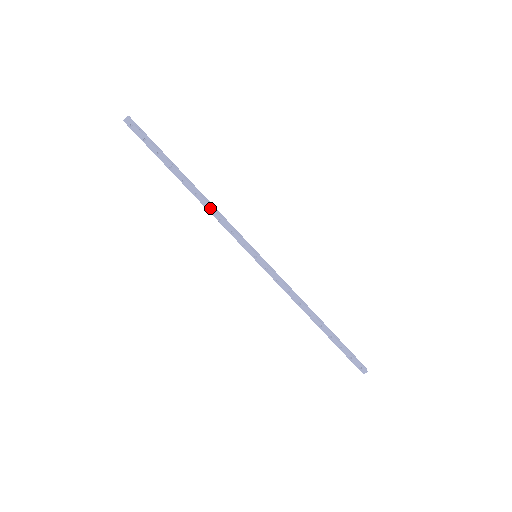
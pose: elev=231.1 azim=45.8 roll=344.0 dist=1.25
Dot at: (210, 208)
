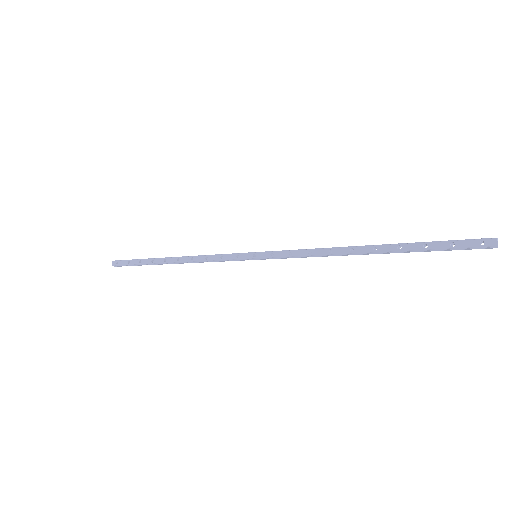
Dot at: (194, 258)
